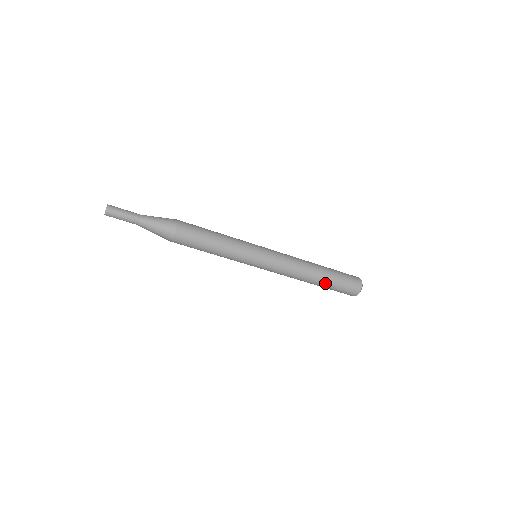
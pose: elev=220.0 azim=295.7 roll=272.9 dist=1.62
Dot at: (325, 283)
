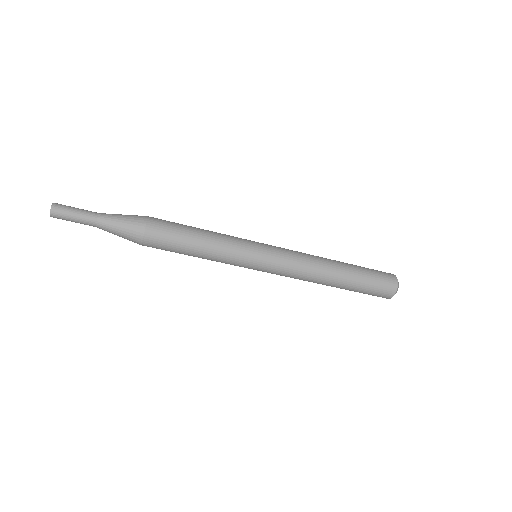
Dot at: (346, 288)
